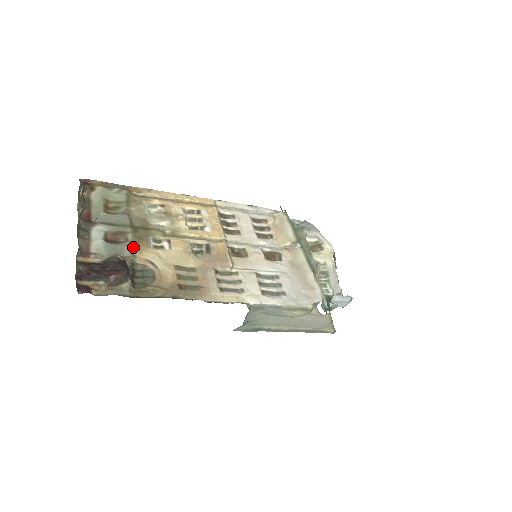
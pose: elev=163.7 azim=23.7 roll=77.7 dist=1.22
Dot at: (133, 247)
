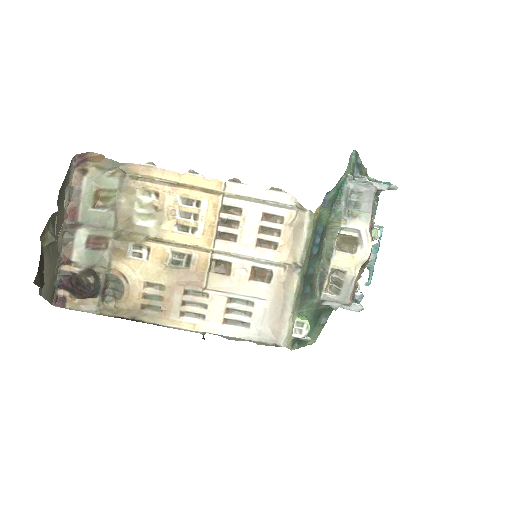
Dot at: (110, 257)
